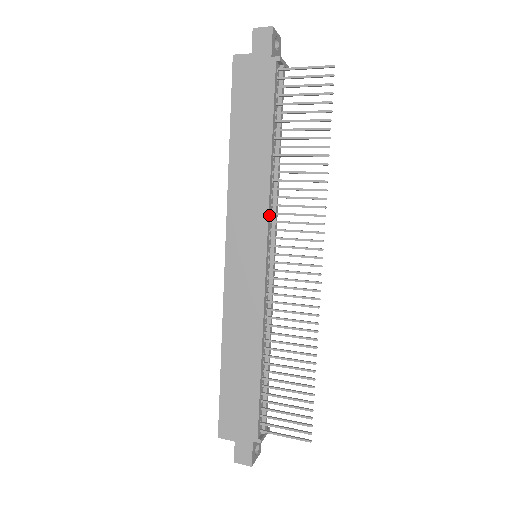
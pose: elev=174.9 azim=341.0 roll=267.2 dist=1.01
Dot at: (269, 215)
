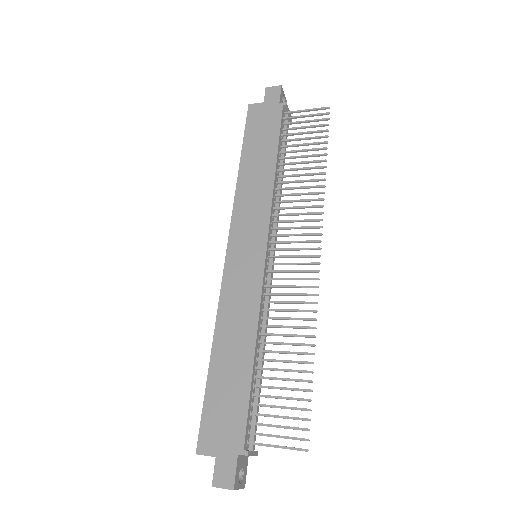
Dot at: (271, 215)
